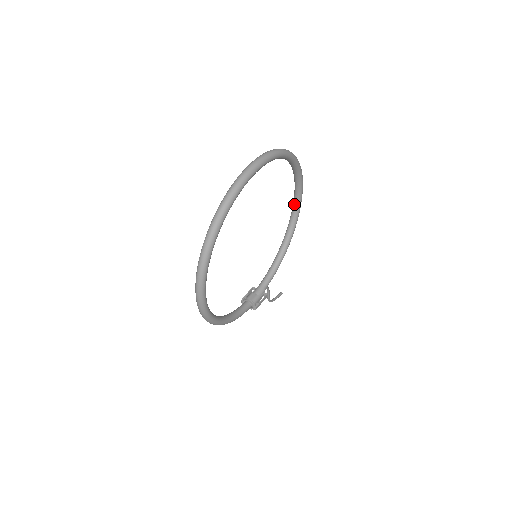
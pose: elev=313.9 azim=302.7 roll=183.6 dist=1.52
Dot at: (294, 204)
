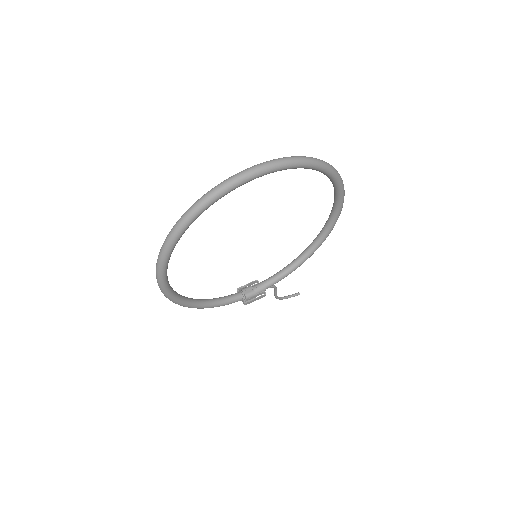
Dot at: (330, 215)
